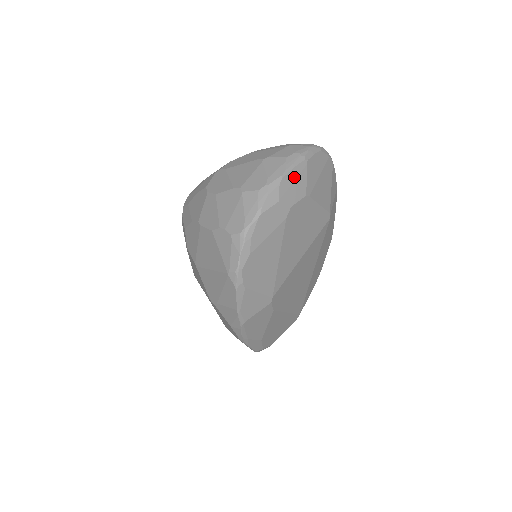
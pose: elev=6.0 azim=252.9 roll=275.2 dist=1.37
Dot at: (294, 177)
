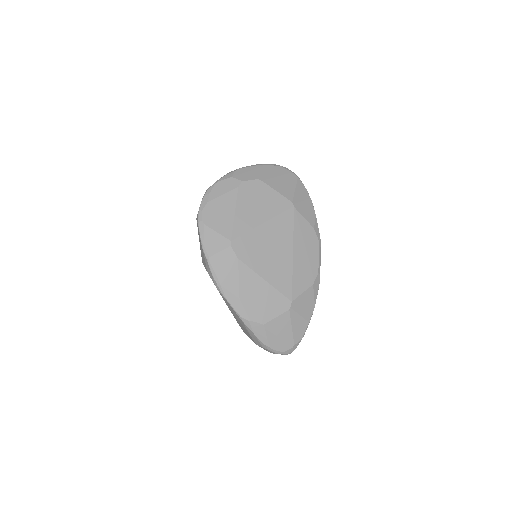
Dot at: (249, 170)
